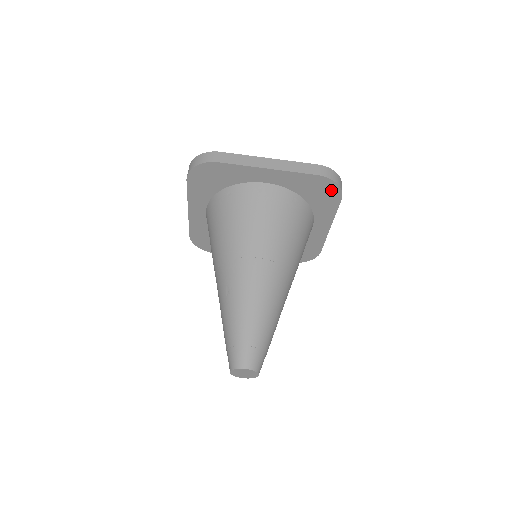
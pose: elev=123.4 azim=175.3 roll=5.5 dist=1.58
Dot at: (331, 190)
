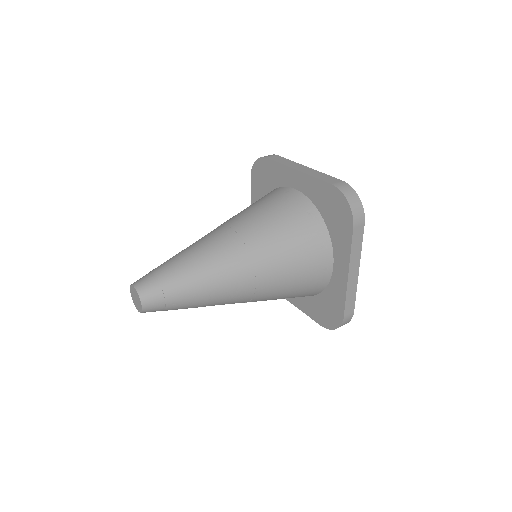
Dot at: (343, 210)
